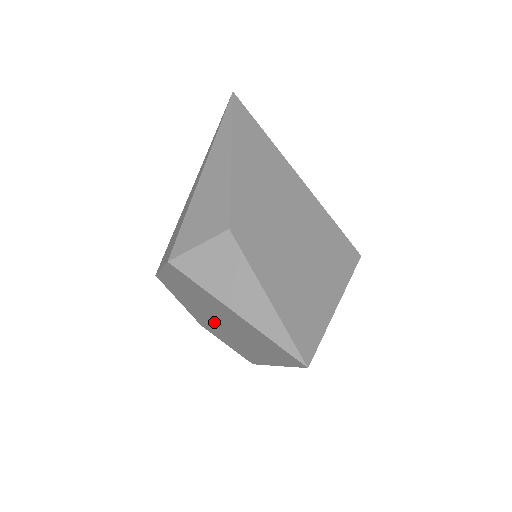
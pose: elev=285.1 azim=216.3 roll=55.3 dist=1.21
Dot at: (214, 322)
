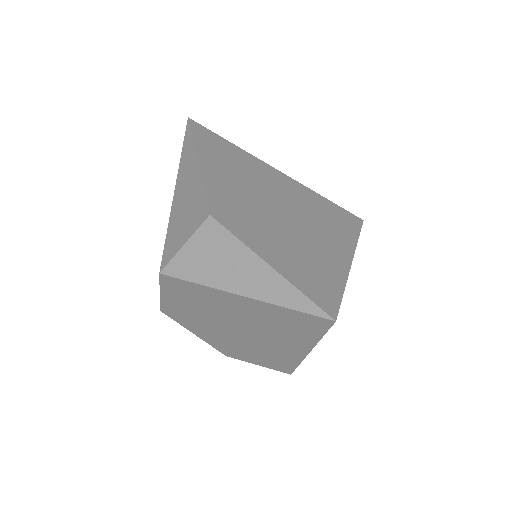
Dot at: (232, 336)
